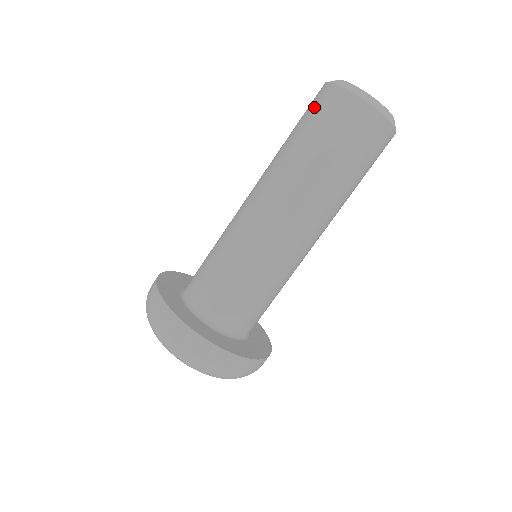
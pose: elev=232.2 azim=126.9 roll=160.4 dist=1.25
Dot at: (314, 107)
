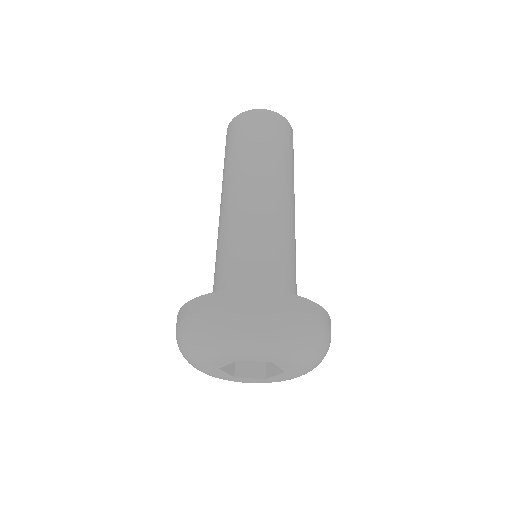
Dot at: (226, 143)
